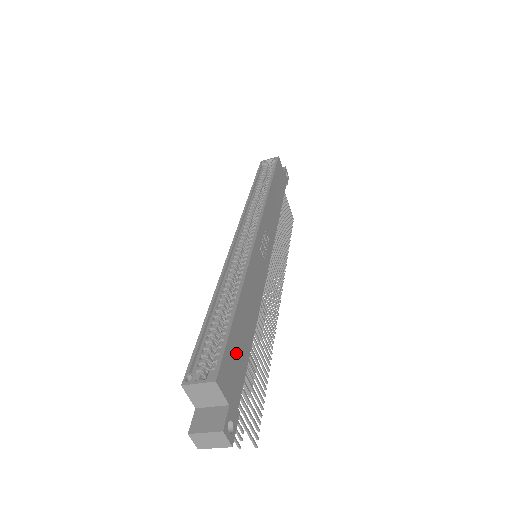
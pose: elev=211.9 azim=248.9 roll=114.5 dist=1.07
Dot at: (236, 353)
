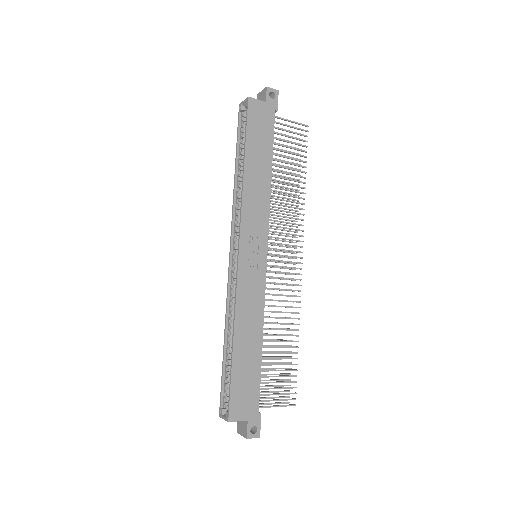
Dot at: (244, 384)
